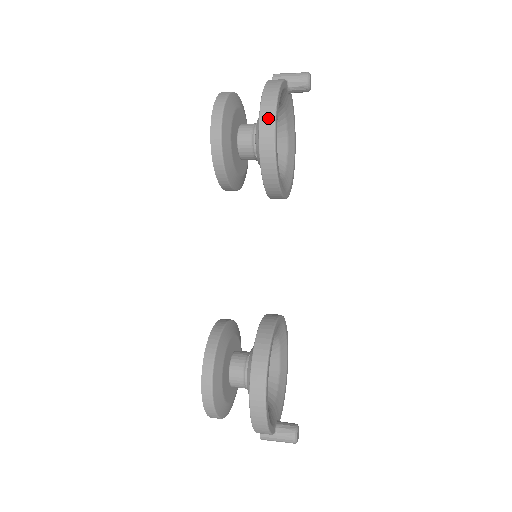
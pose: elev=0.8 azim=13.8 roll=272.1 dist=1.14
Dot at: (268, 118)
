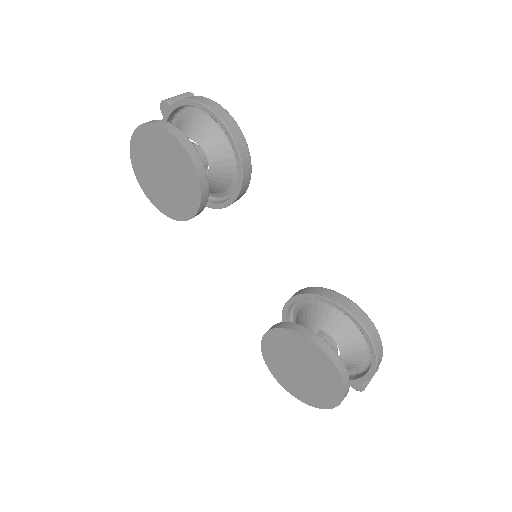
Dot at: (229, 120)
